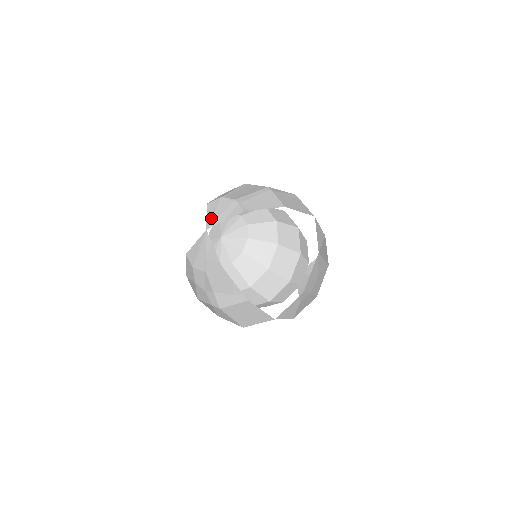
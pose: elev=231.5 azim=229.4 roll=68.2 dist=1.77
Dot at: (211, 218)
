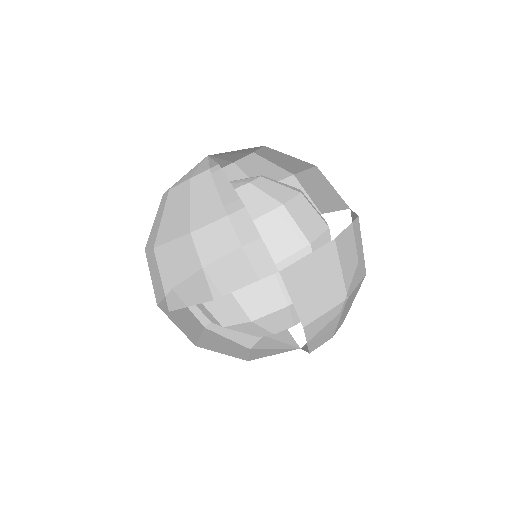
Dot at: (216, 158)
